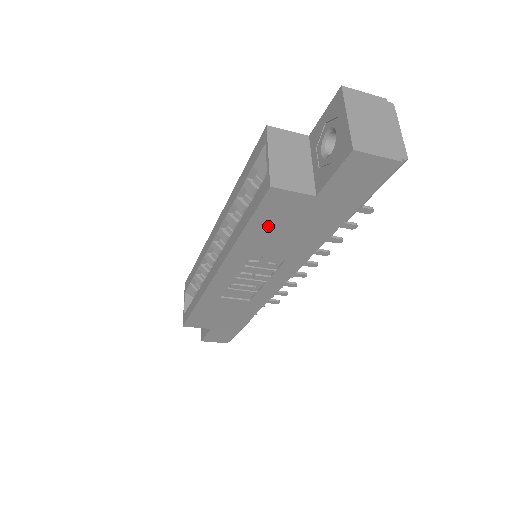
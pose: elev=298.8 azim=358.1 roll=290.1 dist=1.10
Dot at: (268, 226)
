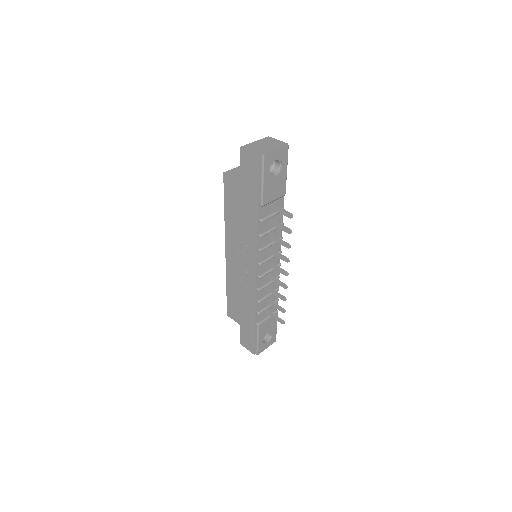
Dot at: (232, 205)
